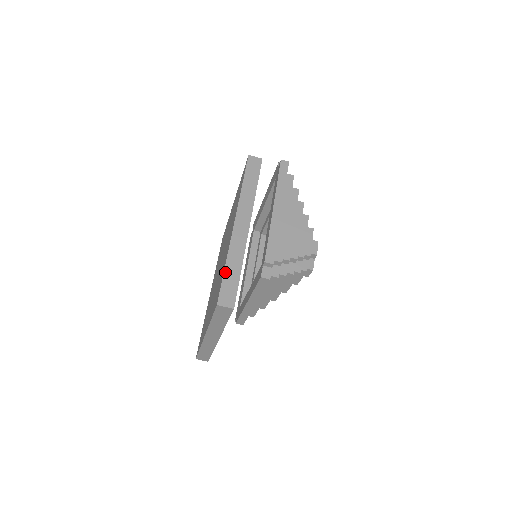
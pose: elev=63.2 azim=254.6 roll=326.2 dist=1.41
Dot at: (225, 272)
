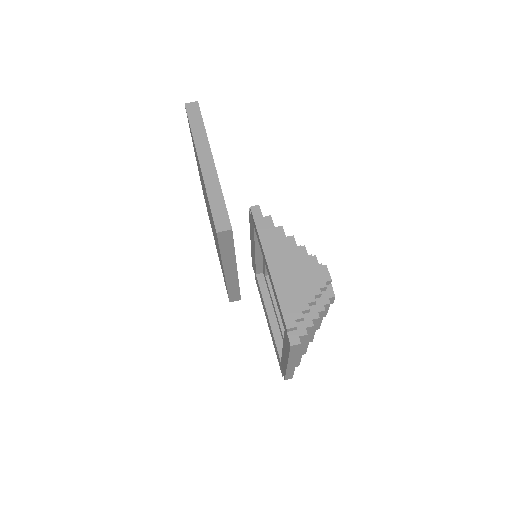
Dot at: occluded
